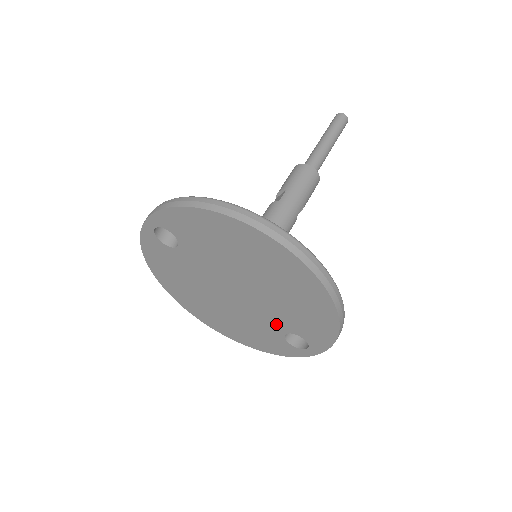
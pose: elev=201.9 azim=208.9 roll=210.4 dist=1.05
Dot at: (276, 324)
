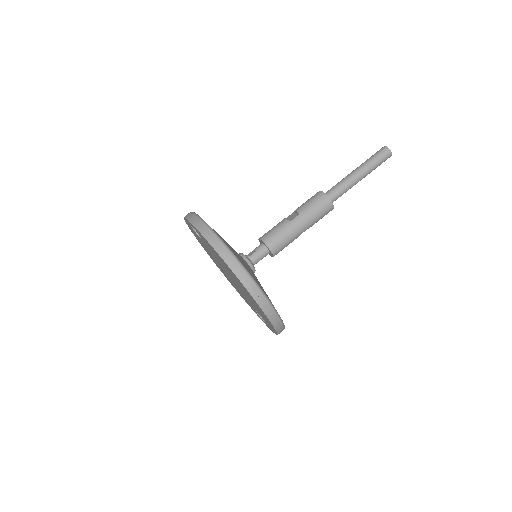
Dot at: (251, 304)
